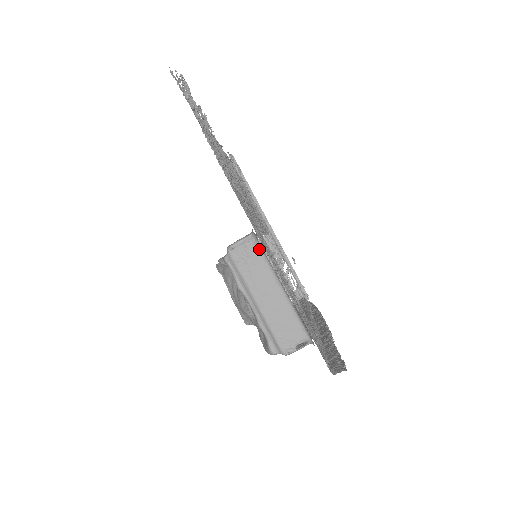
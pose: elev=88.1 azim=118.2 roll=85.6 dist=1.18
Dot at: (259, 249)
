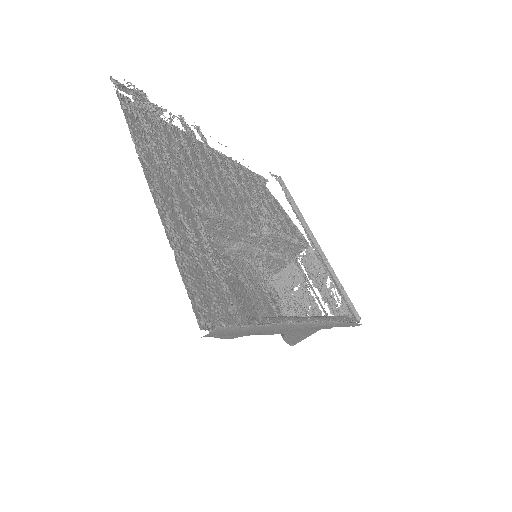
Dot at: occluded
